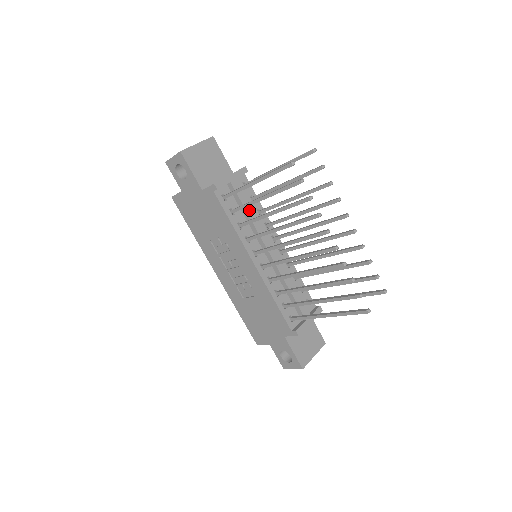
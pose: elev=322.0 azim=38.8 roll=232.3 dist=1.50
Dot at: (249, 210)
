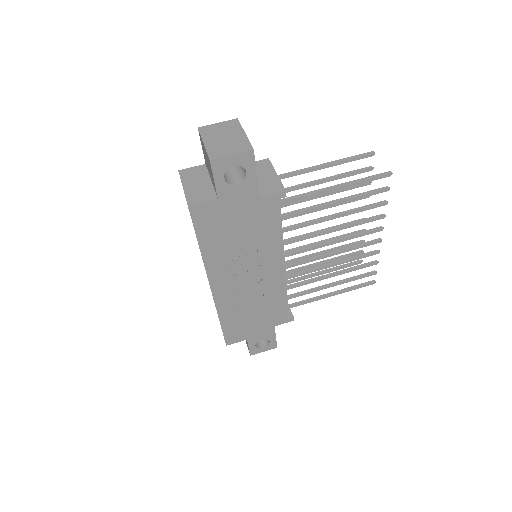
Dot at: (280, 211)
